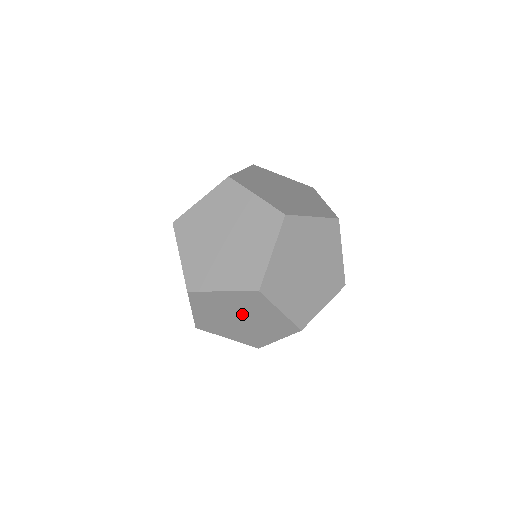
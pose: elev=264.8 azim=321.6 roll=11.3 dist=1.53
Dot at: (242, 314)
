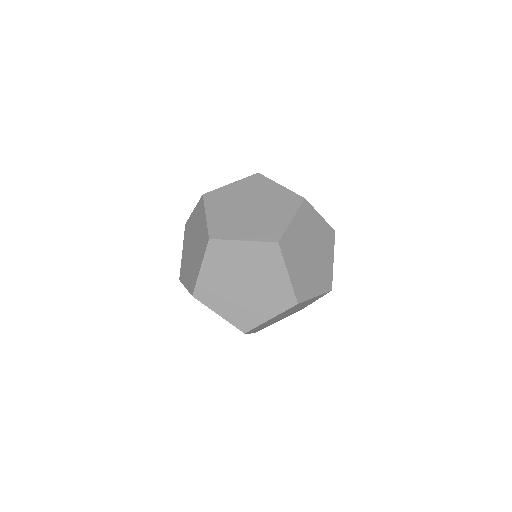
Dot at: occluded
